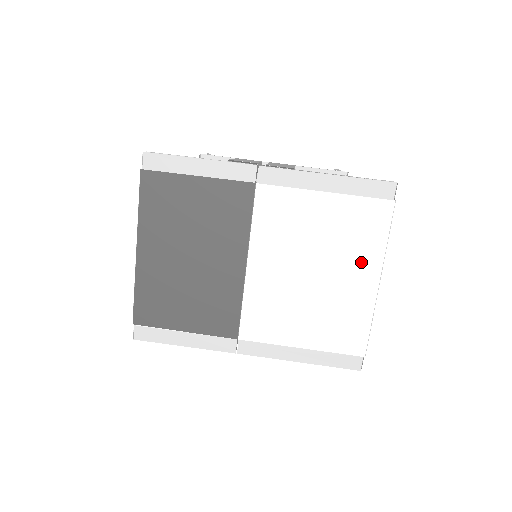
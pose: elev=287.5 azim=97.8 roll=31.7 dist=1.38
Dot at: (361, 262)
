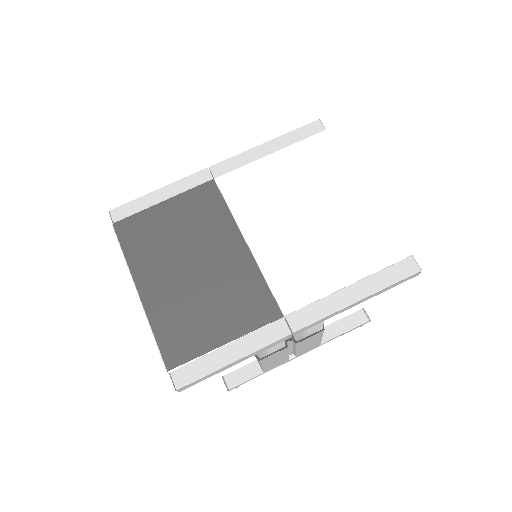
Dot at: (339, 182)
